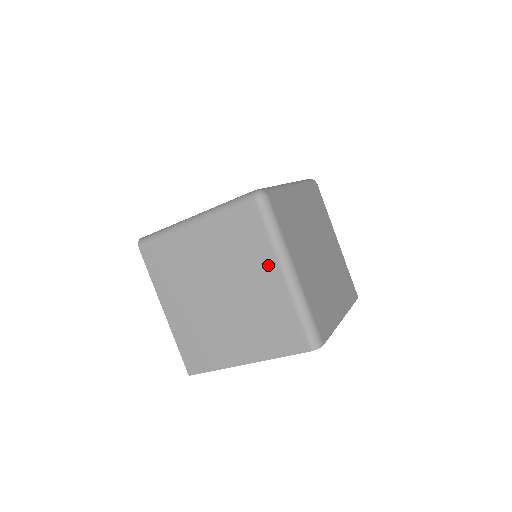
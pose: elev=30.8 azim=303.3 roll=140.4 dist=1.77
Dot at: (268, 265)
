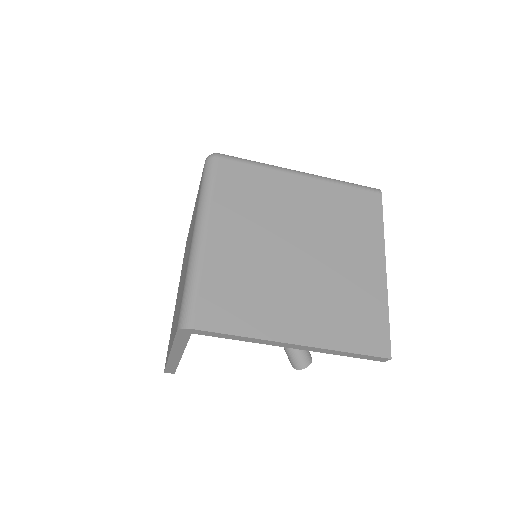
Dot at: (193, 228)
